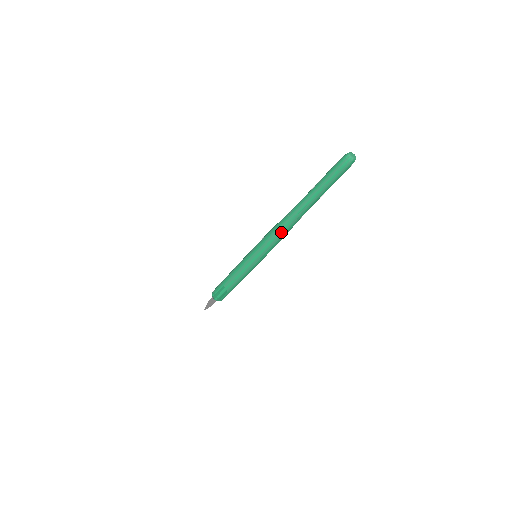
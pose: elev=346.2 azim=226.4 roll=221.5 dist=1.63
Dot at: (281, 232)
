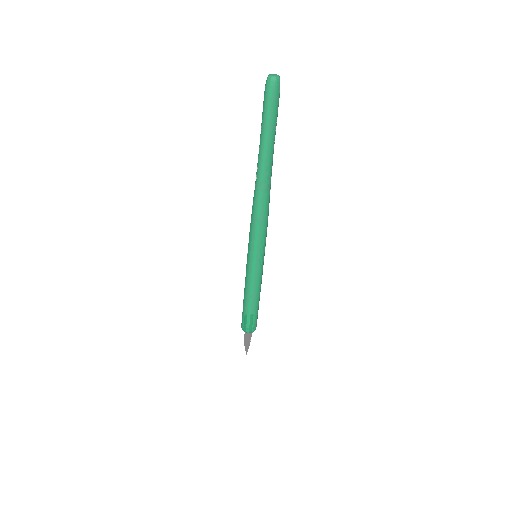
Dot at: (260, 210)
